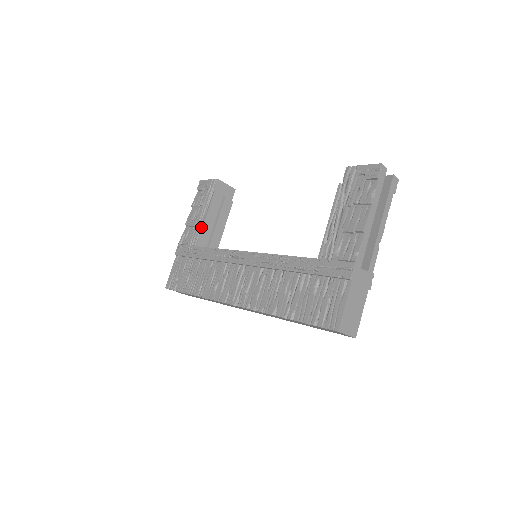
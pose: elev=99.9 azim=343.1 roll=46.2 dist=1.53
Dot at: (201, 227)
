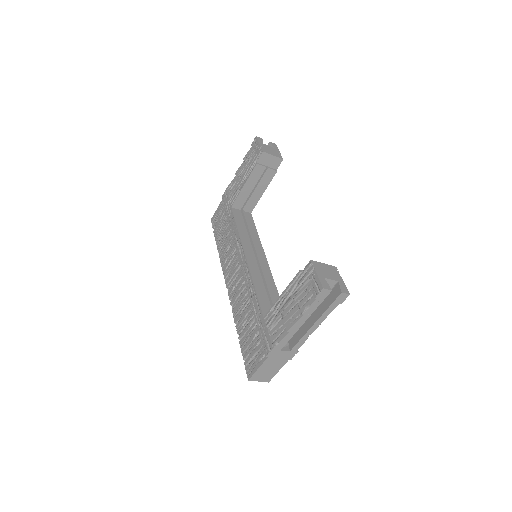
Dot at: (239, 191)
